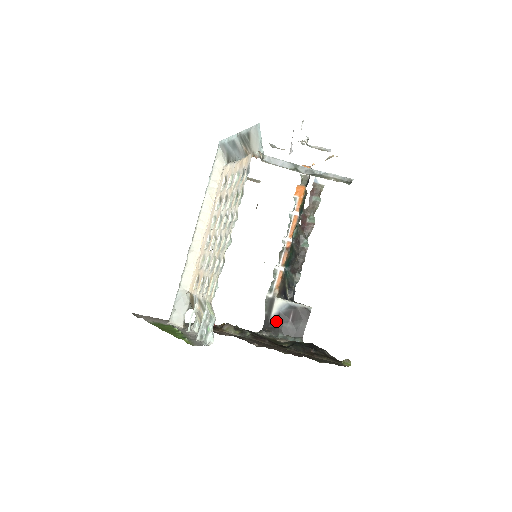
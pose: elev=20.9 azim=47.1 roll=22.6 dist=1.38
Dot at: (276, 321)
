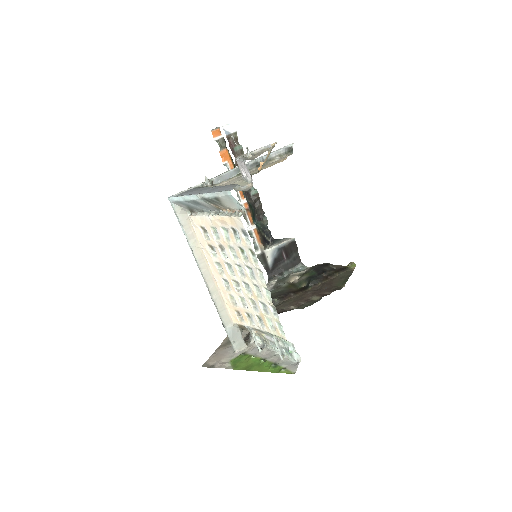
Dot at: (275, 266)
